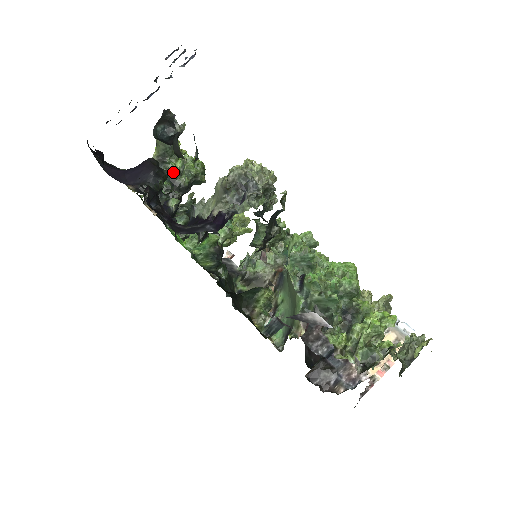
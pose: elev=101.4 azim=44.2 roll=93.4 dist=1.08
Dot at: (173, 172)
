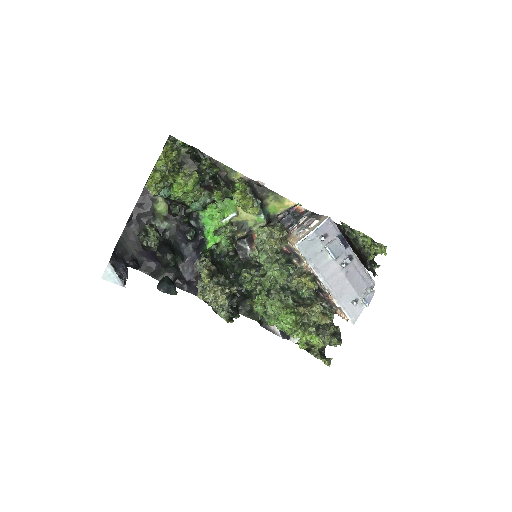
Dot at: (176, 200)
